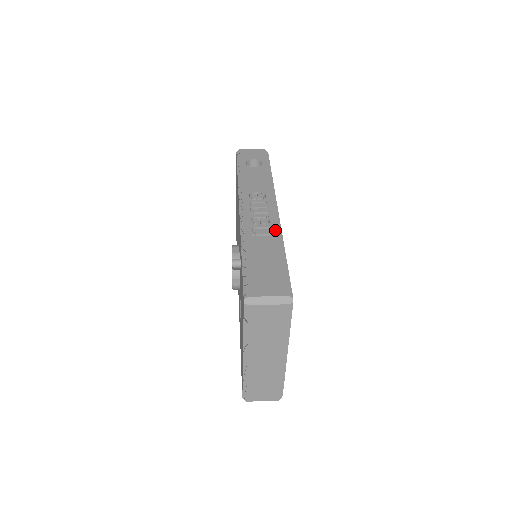
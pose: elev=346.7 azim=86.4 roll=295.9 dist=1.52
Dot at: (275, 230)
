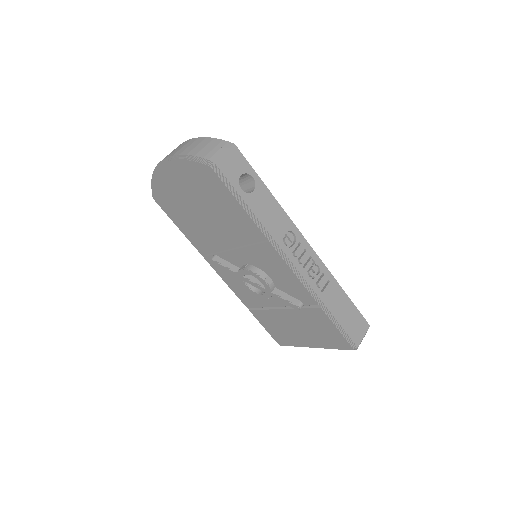
Dot at: (328, 273)
